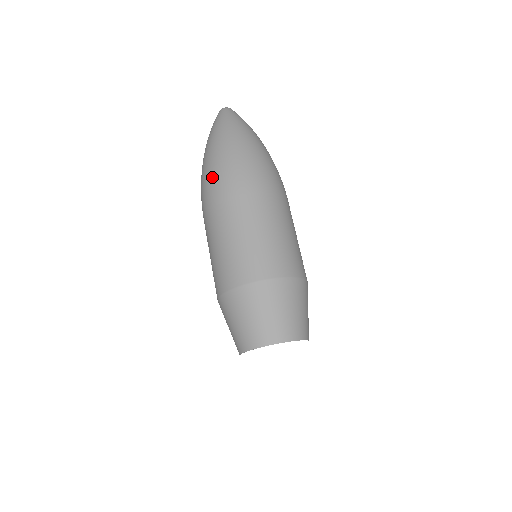
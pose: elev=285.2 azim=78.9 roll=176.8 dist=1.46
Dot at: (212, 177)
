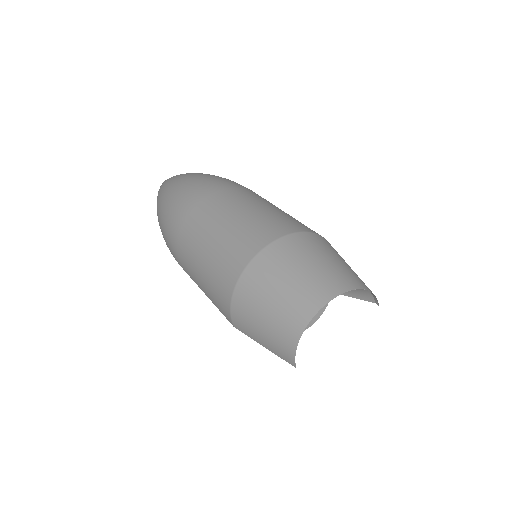
Dot at: (169, 211)
